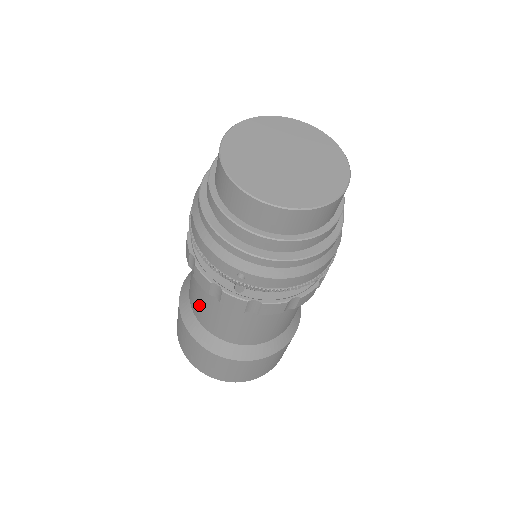
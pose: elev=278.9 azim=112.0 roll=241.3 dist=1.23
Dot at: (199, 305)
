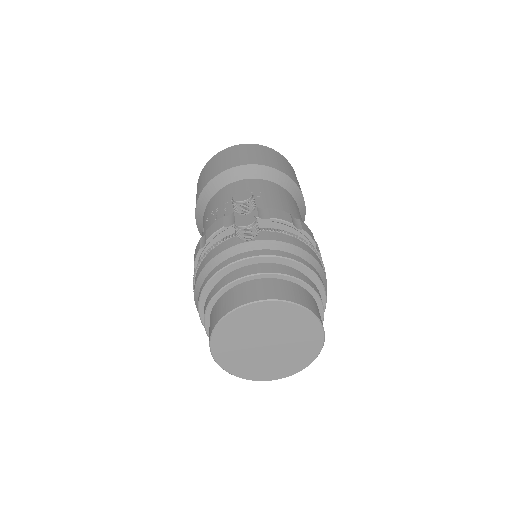
Dot at: occluded
